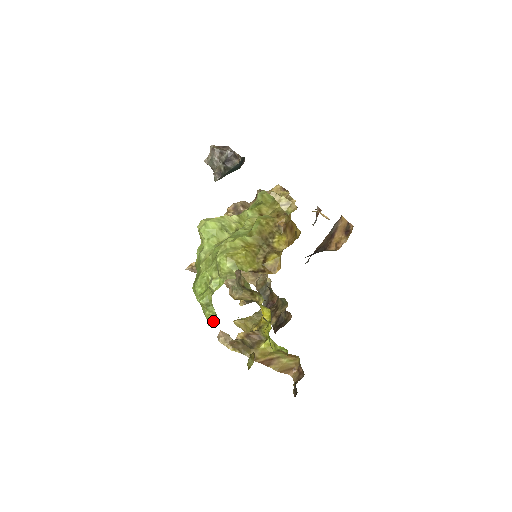
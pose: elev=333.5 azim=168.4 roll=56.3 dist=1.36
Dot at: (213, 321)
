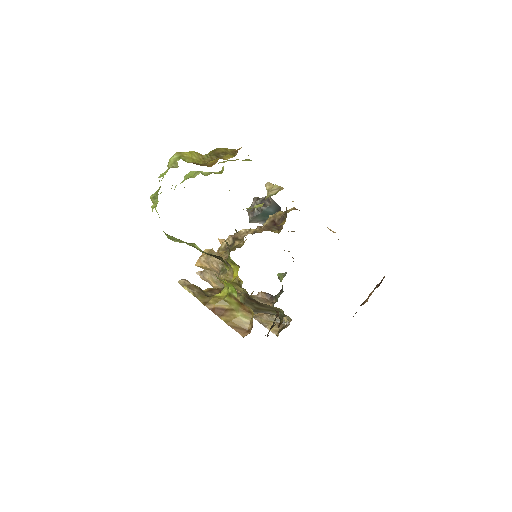
Dot at: occluded
